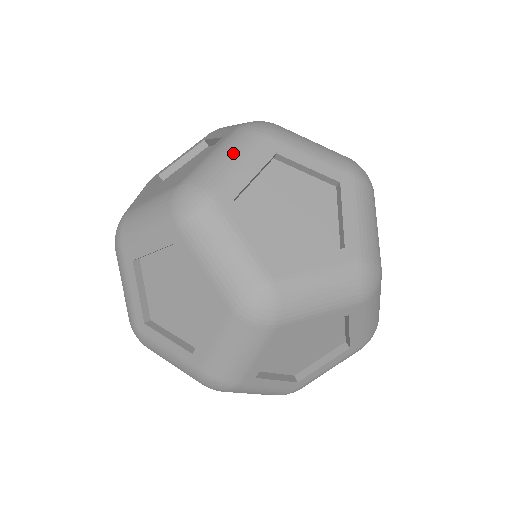
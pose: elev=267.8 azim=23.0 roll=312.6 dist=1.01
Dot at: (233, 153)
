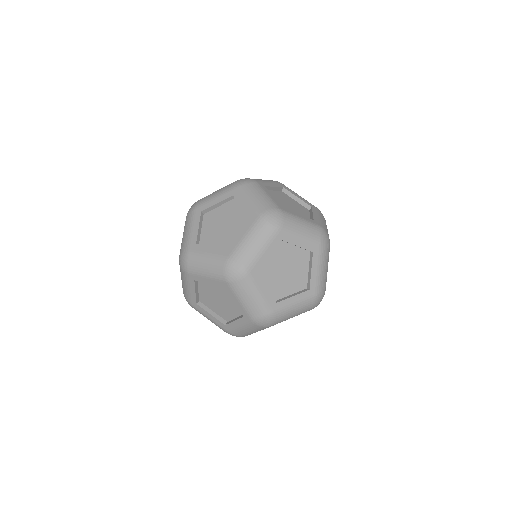
Dot at: (259, 242)
